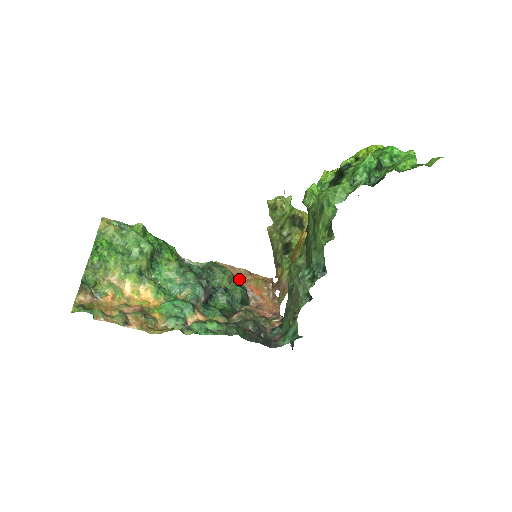
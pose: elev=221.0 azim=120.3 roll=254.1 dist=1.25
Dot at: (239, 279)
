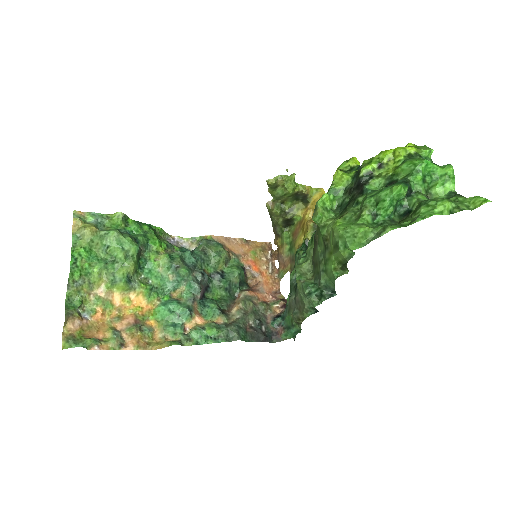
Dot at: (235, 255)
